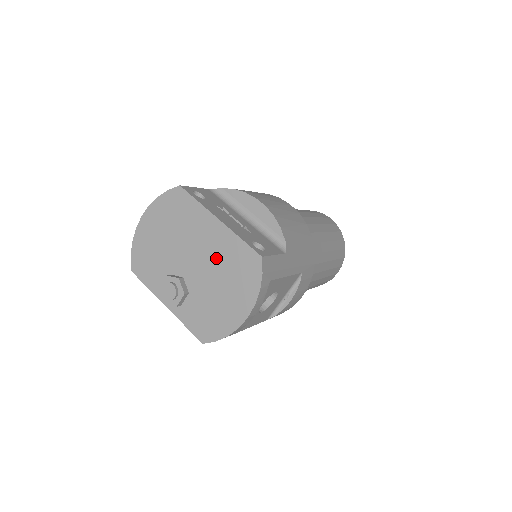
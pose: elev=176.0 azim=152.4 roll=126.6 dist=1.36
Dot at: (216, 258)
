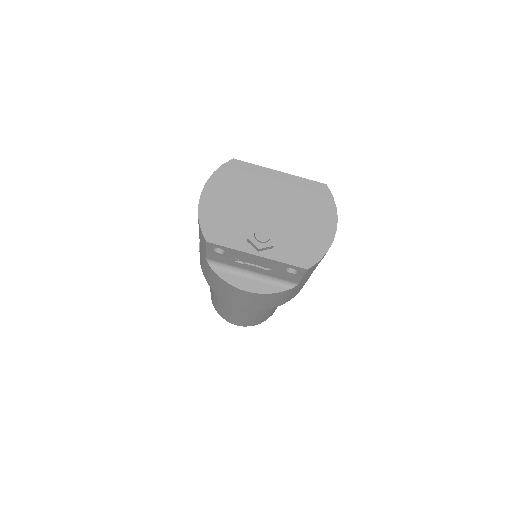
Dot at: (290, 198)
